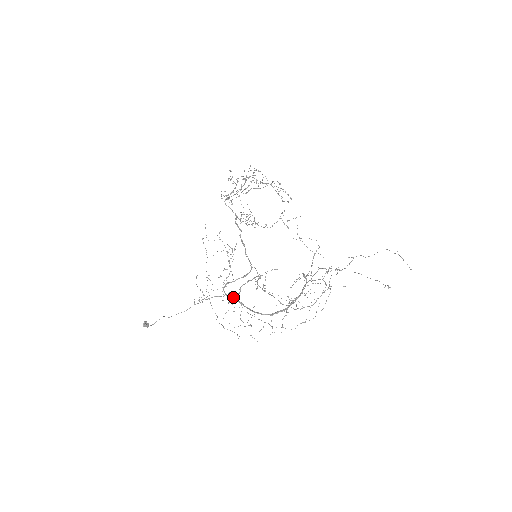
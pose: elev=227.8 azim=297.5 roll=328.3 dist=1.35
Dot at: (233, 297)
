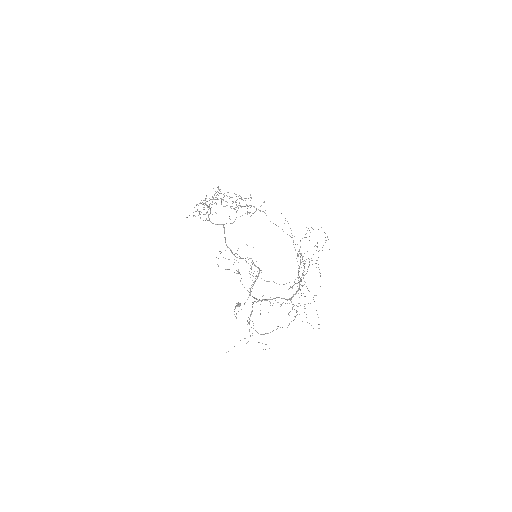
Dot at: (259, 300)
